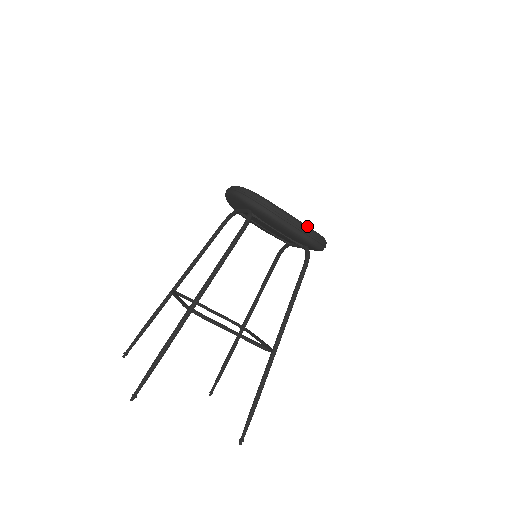
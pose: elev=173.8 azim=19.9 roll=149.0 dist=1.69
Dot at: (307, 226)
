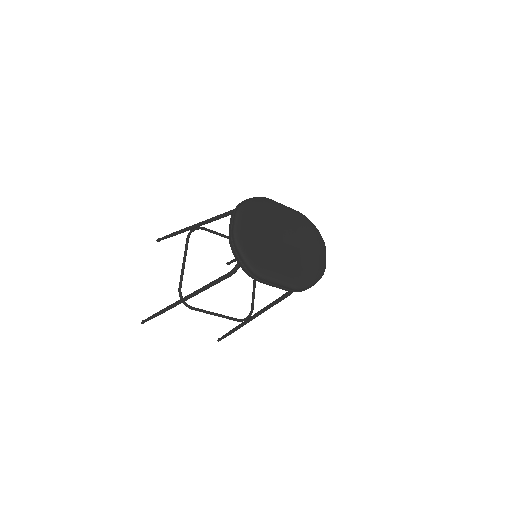
Dot at: (292, 286)
